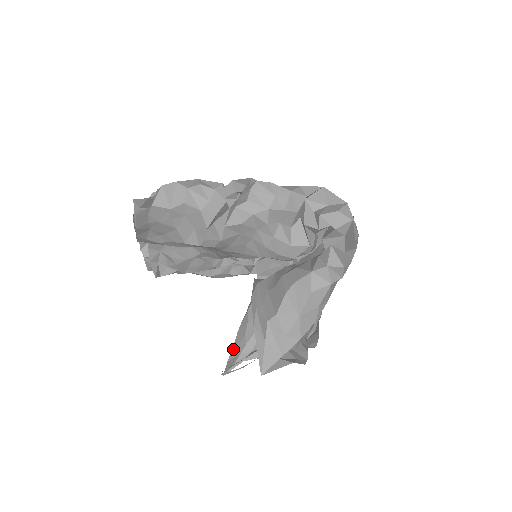
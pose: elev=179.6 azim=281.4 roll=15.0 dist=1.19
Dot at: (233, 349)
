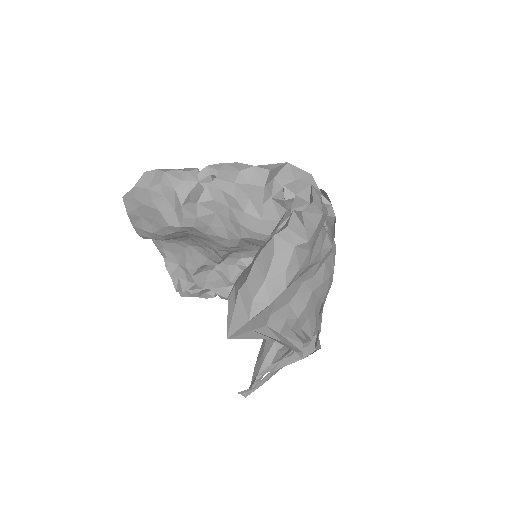
Dot at: (254, 369)
